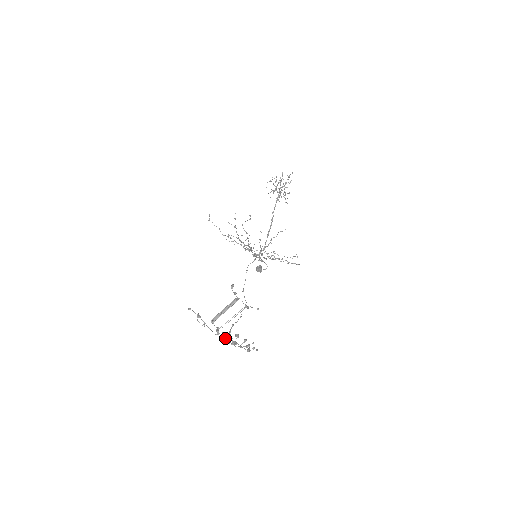
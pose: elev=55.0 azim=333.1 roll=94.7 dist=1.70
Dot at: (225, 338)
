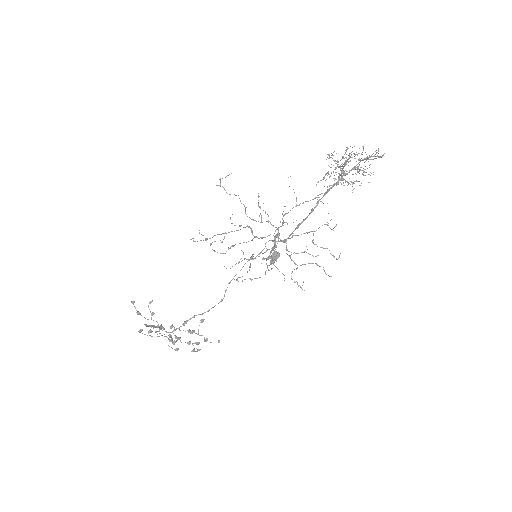
Dot at: (174, 329)
